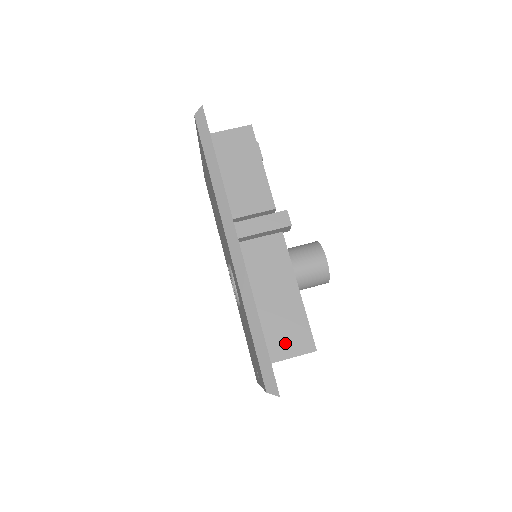
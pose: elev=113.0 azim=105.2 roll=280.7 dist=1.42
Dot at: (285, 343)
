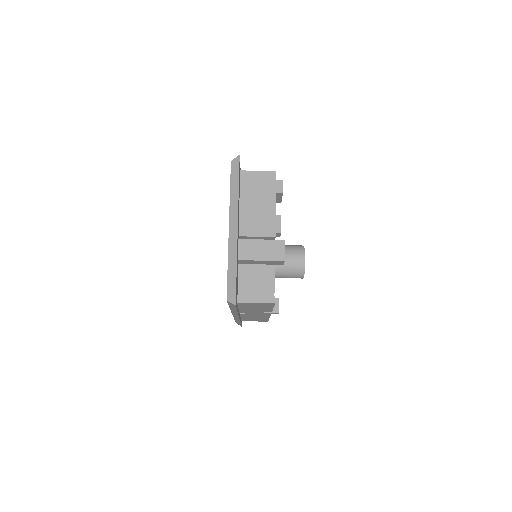
Dot at: occluded
